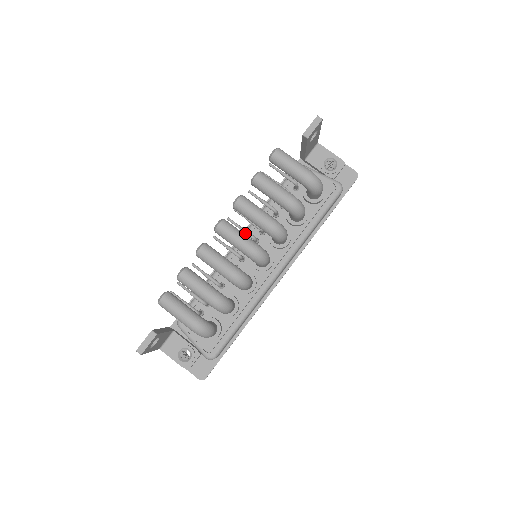
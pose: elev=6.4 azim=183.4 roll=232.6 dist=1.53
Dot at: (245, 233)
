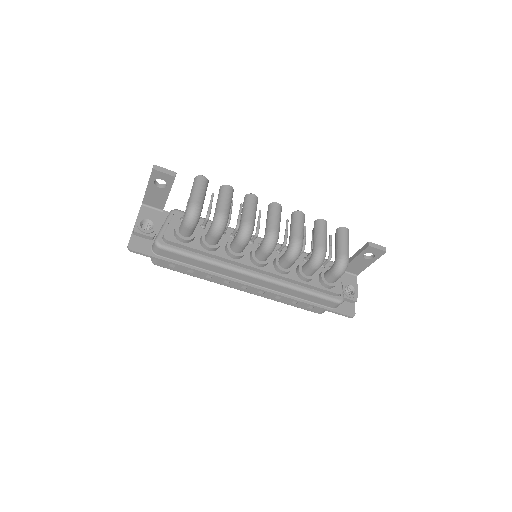
Dot at: occluded
